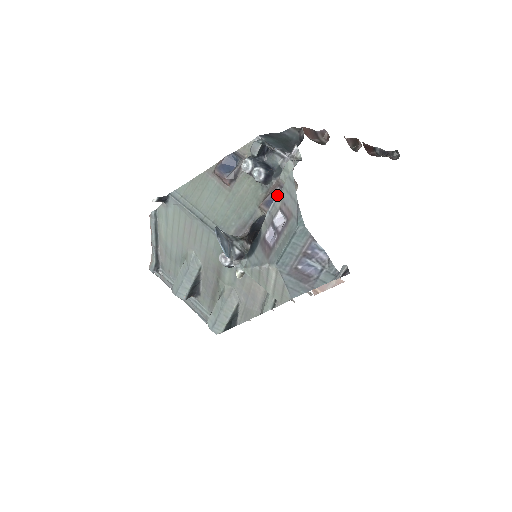
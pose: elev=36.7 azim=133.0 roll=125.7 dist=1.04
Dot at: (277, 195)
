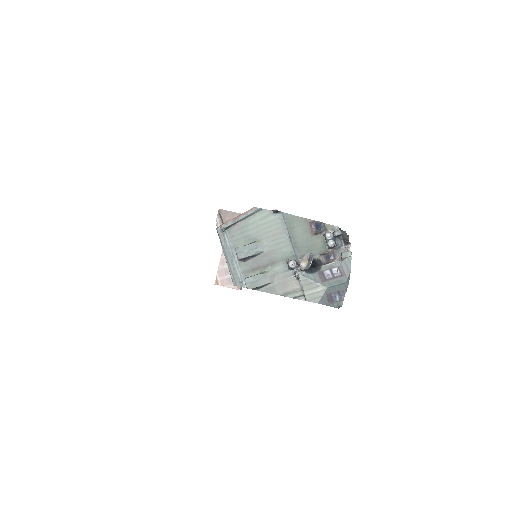
Dot at: (339, 261)
